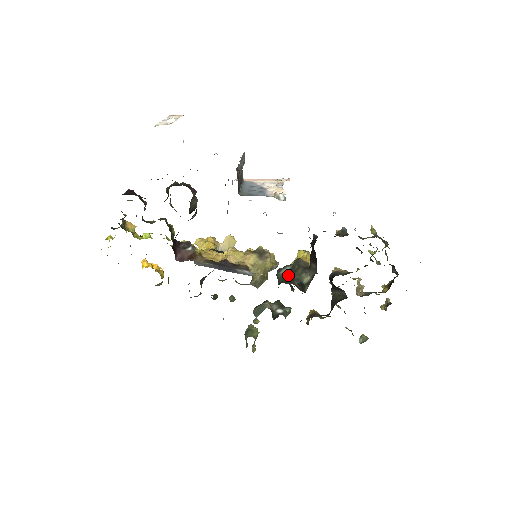
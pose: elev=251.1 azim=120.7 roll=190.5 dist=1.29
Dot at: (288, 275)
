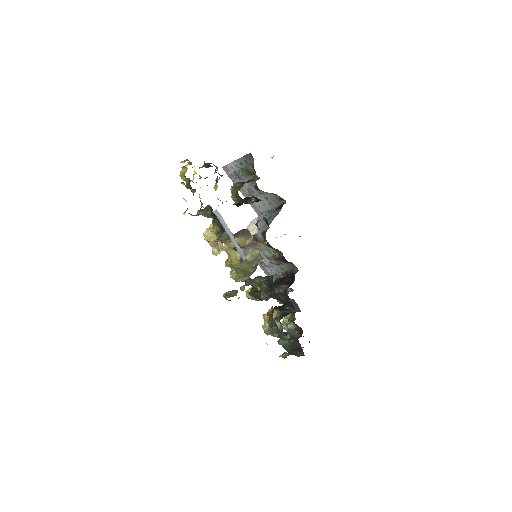
Dot at: occluded
